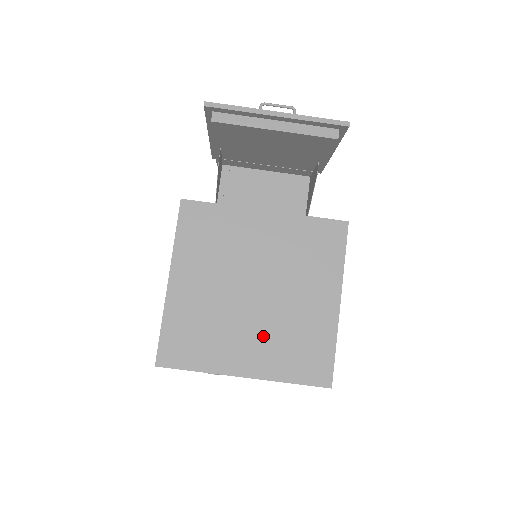
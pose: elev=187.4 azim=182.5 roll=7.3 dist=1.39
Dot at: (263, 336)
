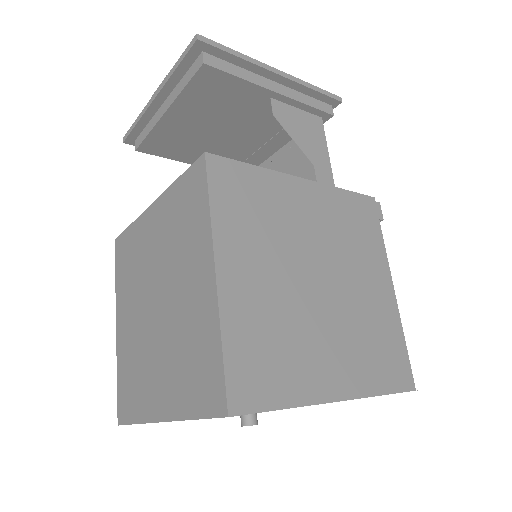
Dot at: (167, 359)
